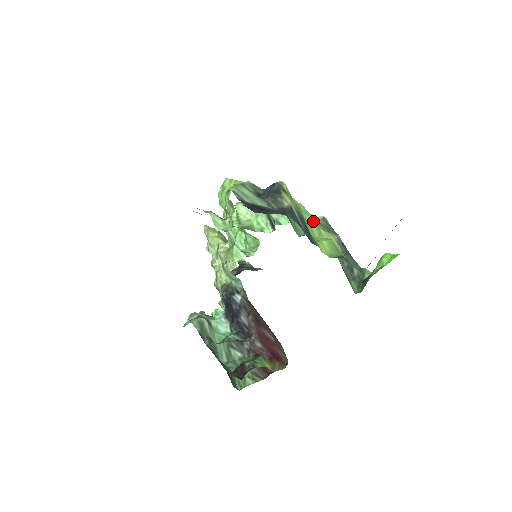
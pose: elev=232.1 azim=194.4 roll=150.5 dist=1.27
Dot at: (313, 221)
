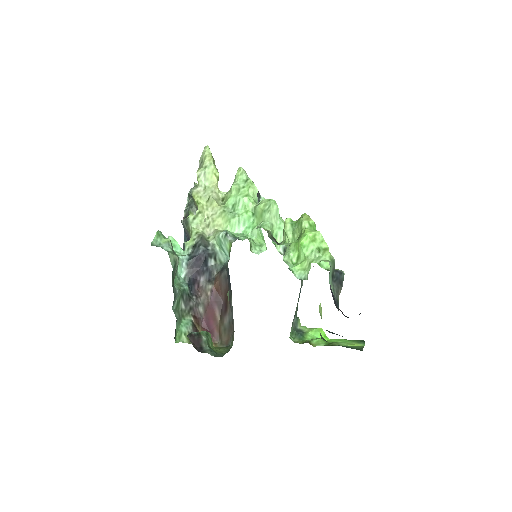
Dot at: occluded
